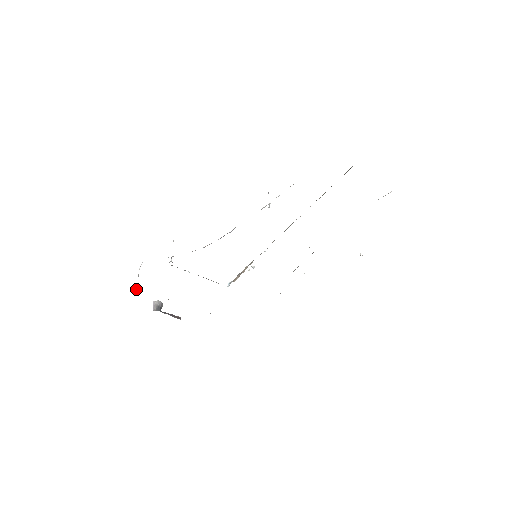
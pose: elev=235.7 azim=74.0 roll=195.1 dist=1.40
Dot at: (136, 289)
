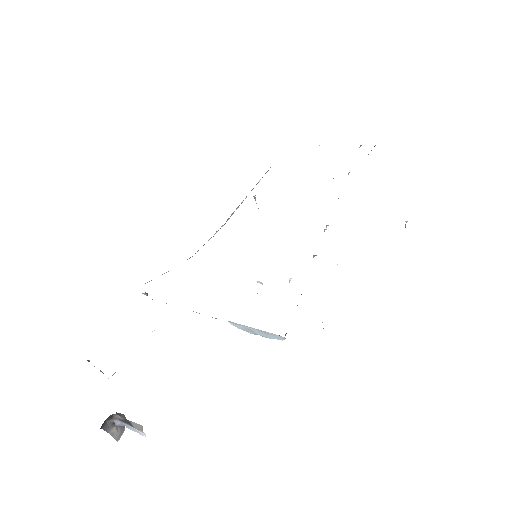
Dot at: (88, 360)
